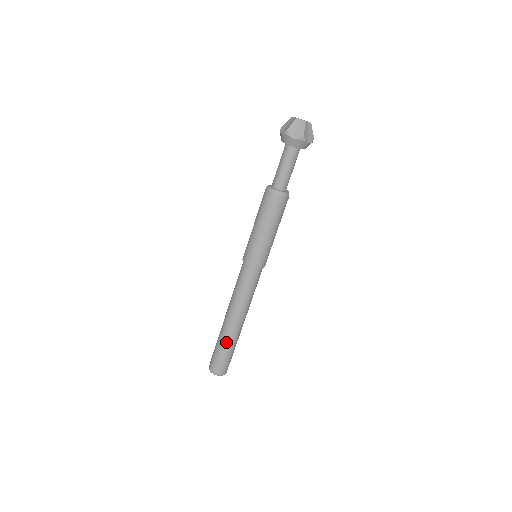
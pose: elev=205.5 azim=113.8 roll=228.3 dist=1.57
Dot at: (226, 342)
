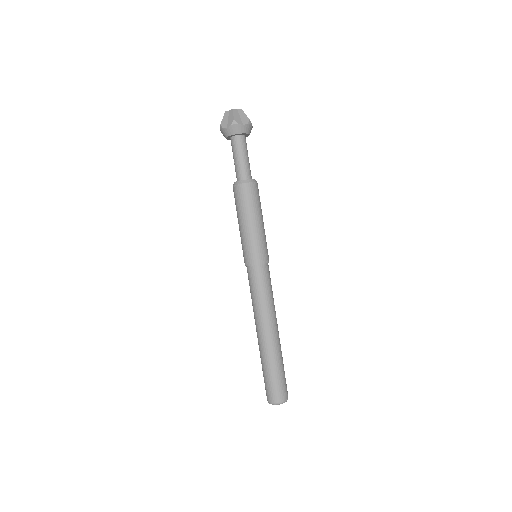
Dot at: (266, 360)
